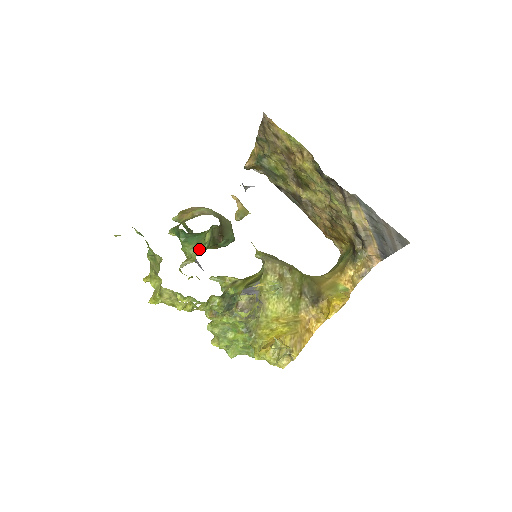
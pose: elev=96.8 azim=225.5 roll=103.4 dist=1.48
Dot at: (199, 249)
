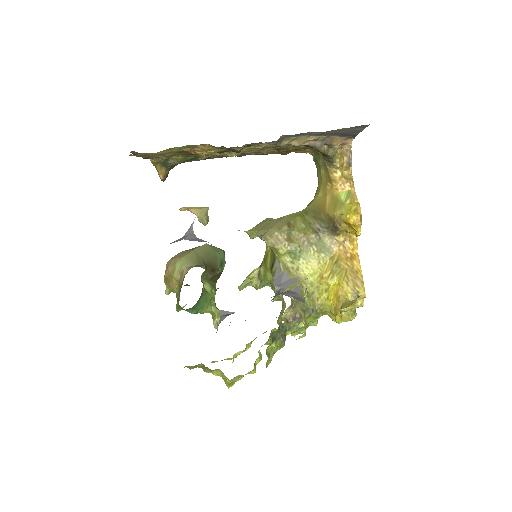
Dot at: (212, 300)
